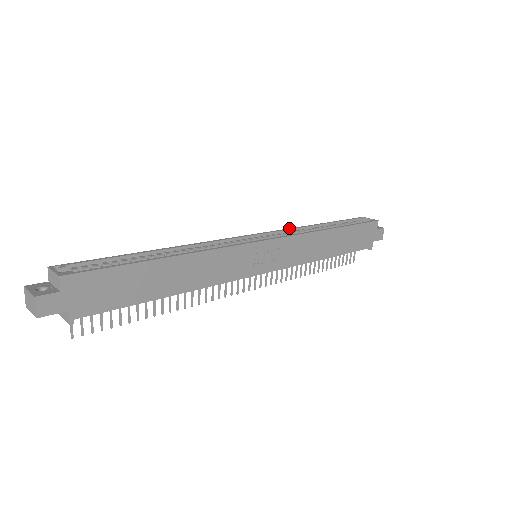
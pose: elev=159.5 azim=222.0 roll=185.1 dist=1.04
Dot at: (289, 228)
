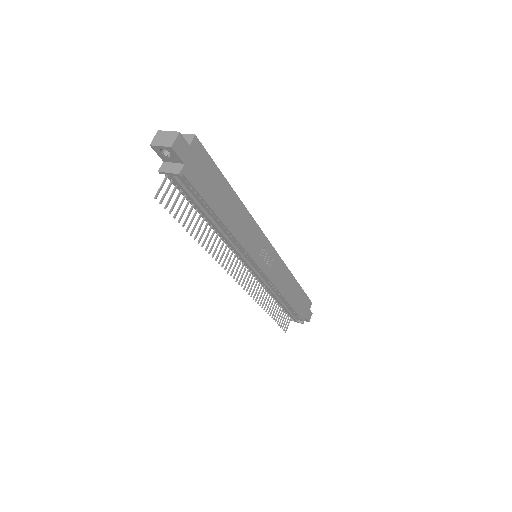
Dot at: occluded
